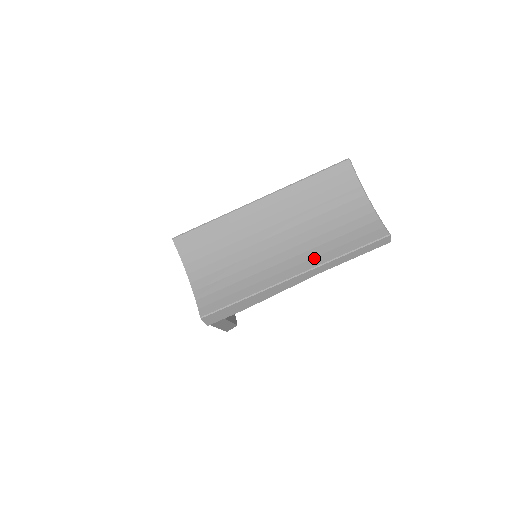
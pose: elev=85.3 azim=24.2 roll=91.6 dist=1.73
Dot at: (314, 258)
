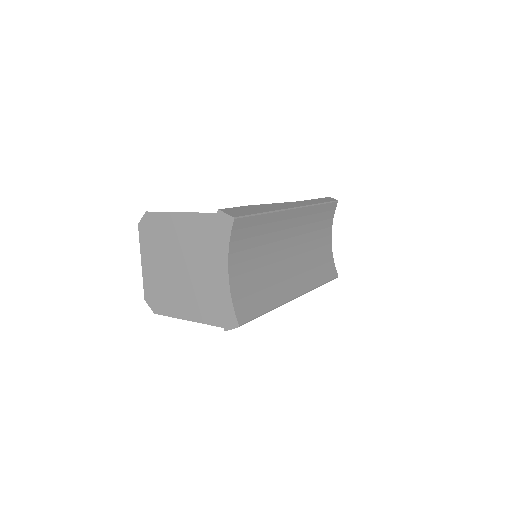
Dot at: (307, 282)
